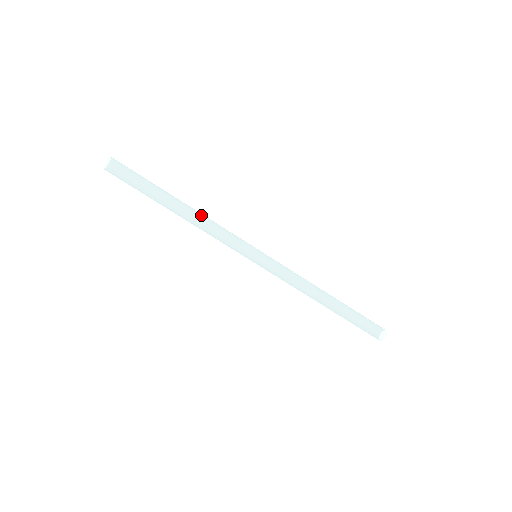
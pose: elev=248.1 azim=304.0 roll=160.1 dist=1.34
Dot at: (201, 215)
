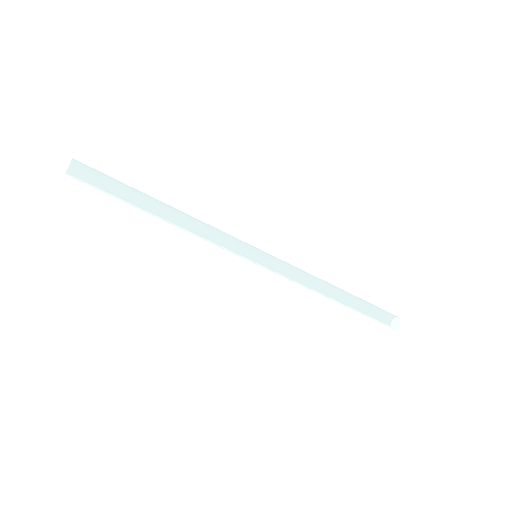
Dot at: (188, 221)
